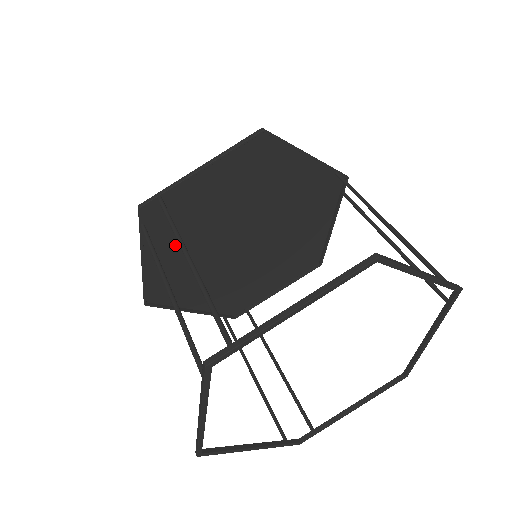
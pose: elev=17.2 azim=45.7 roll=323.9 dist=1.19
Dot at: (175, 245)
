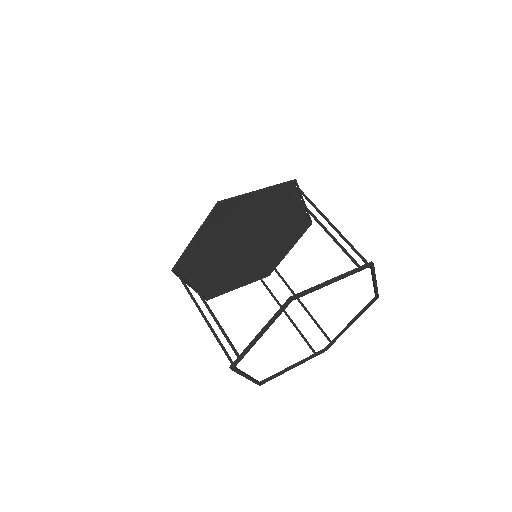
Dot at: (205, 271)
